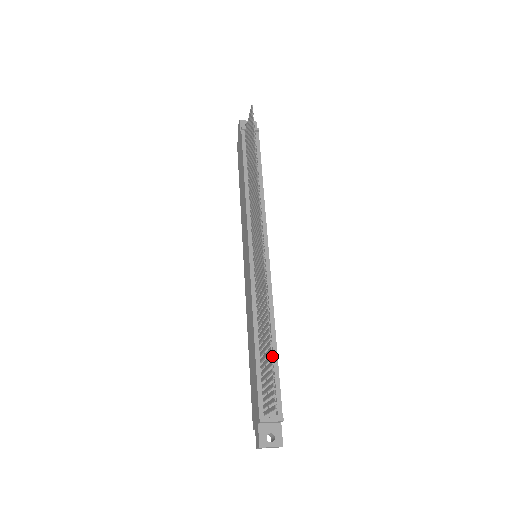
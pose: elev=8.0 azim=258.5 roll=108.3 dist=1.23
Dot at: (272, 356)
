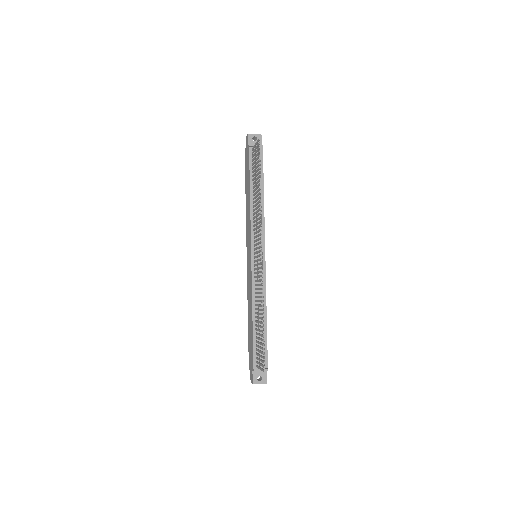
Dot at: occluded
